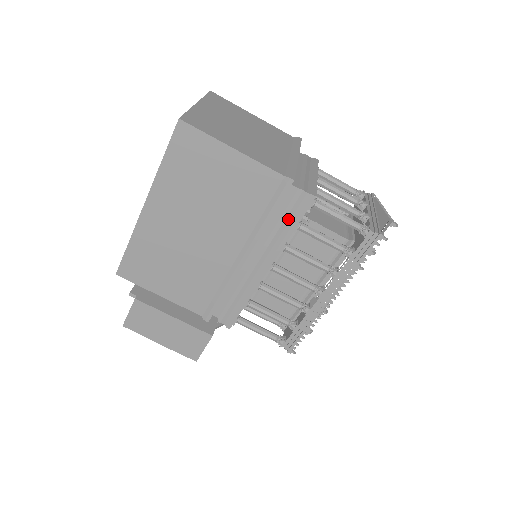
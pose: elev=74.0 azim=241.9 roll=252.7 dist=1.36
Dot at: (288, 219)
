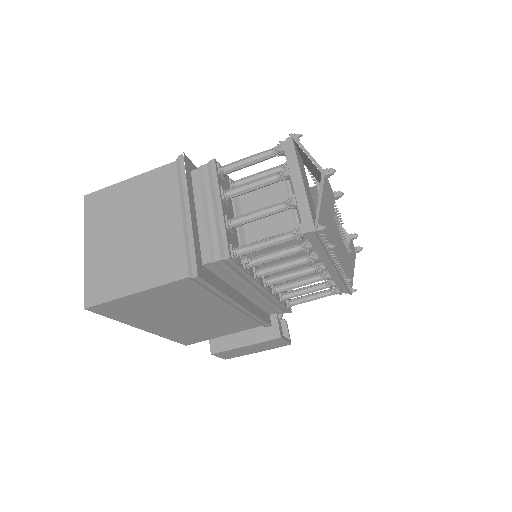
Dot at: (233, 273)
